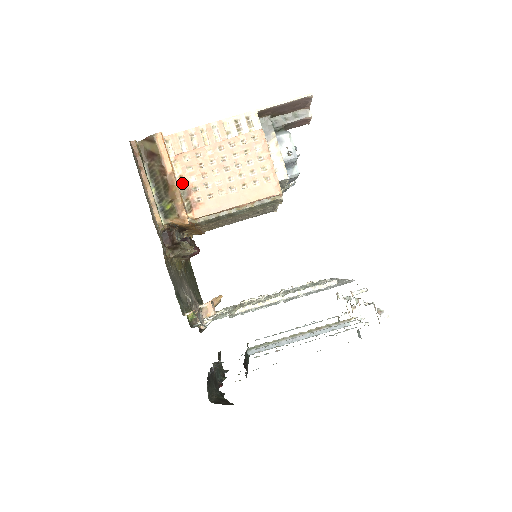
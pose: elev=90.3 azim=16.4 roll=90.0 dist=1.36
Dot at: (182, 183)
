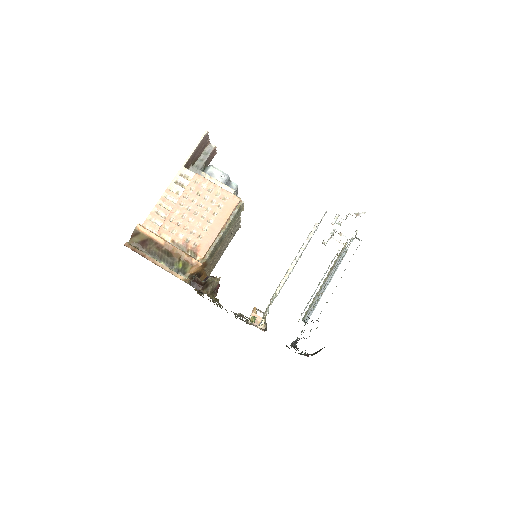
Dot at: (176, 244)
